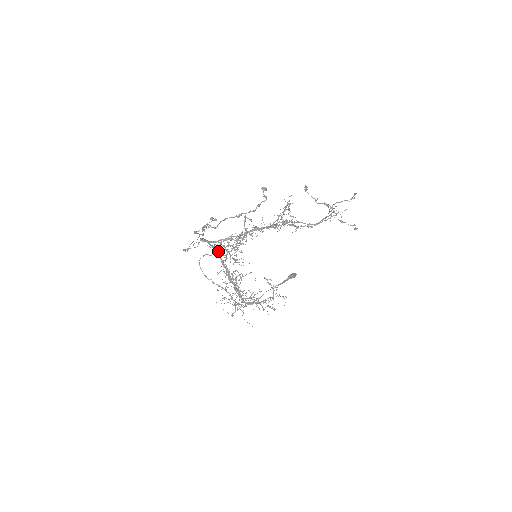
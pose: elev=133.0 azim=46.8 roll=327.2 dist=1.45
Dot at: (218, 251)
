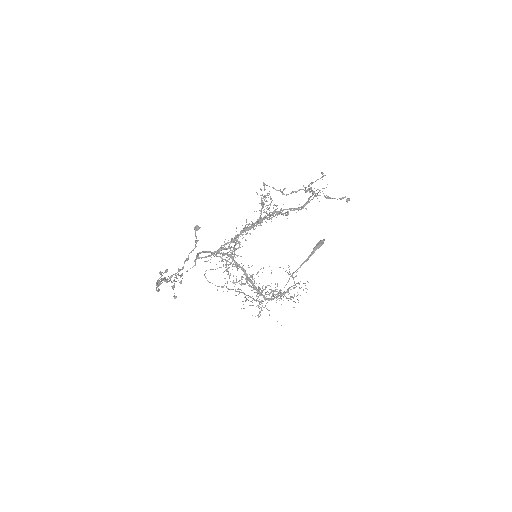
Dot at: (225, 253)
